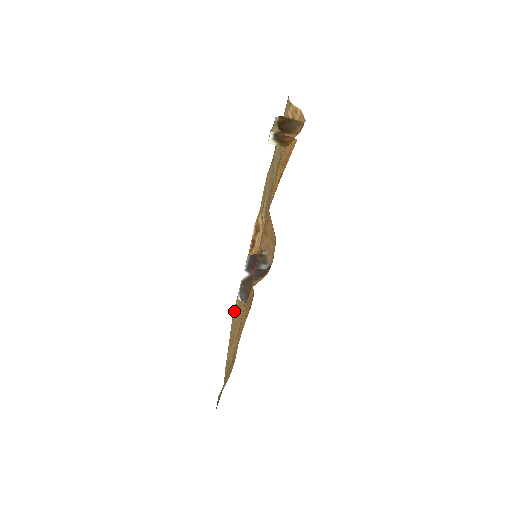
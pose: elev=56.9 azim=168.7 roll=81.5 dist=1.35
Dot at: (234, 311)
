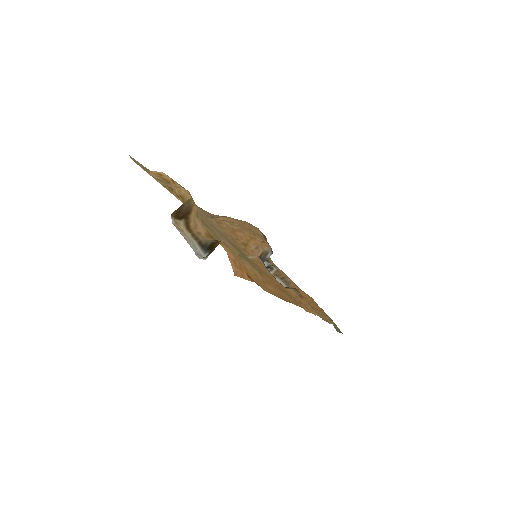
Dot at: occluded
